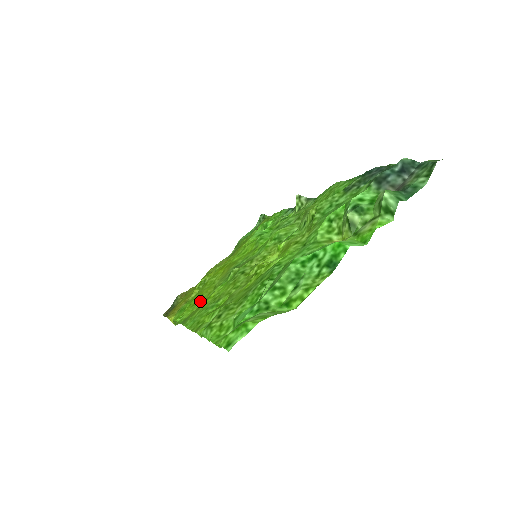
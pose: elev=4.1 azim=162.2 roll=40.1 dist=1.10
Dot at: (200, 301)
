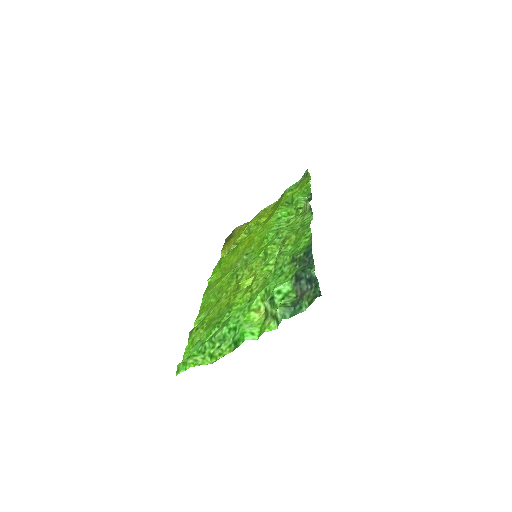
Dot at: (223, 271)
